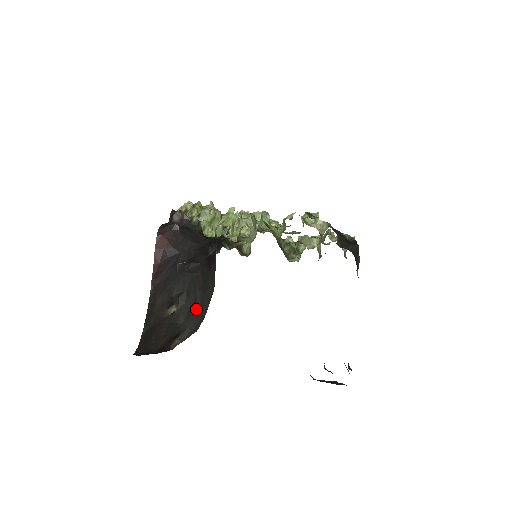
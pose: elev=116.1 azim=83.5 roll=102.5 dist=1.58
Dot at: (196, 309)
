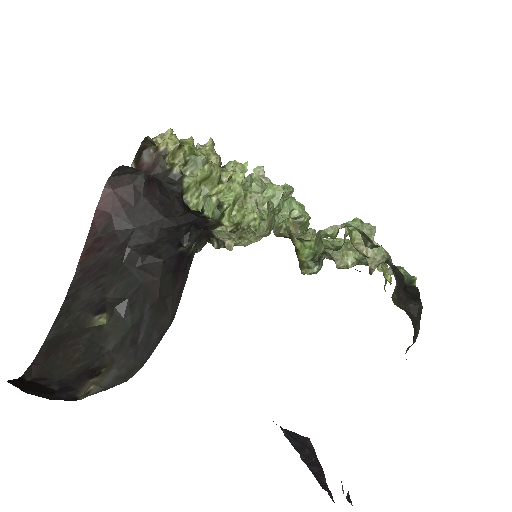
Dot at: (137, 338)
